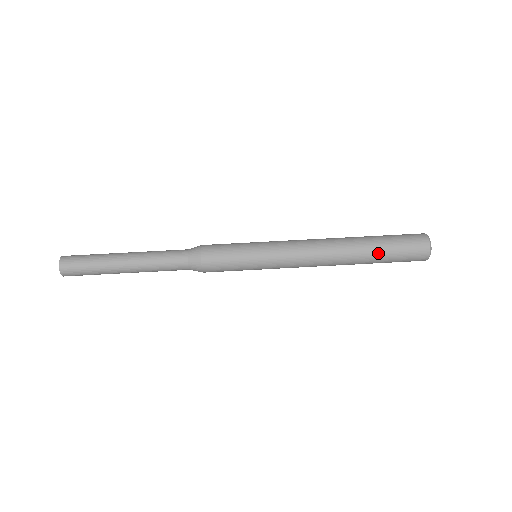
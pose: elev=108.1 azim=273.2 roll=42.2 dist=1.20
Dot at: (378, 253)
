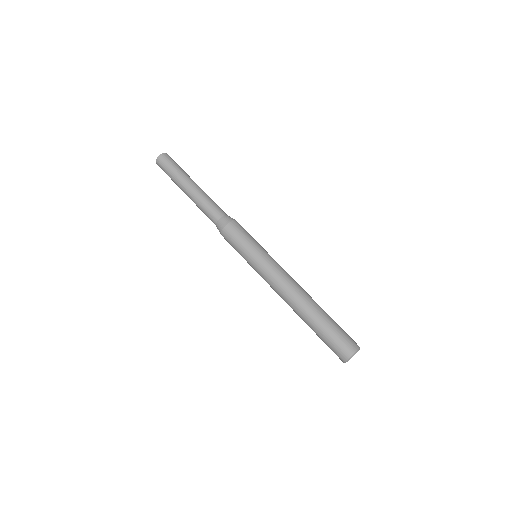
Dot at: (319, 326)
